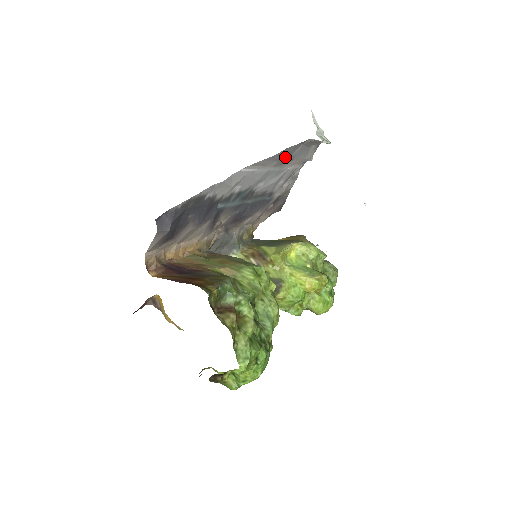
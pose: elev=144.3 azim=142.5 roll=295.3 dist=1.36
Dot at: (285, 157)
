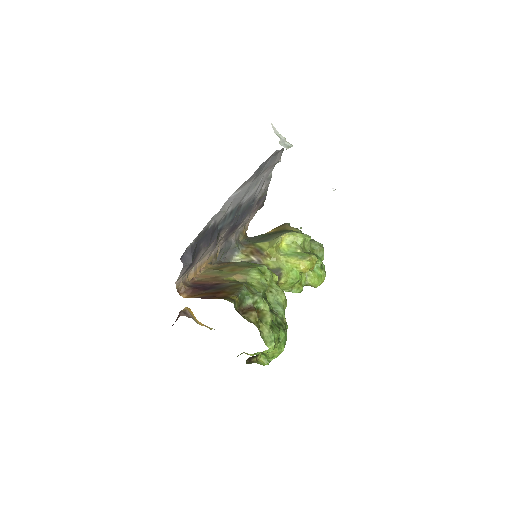
Dot at: (260, 171)
